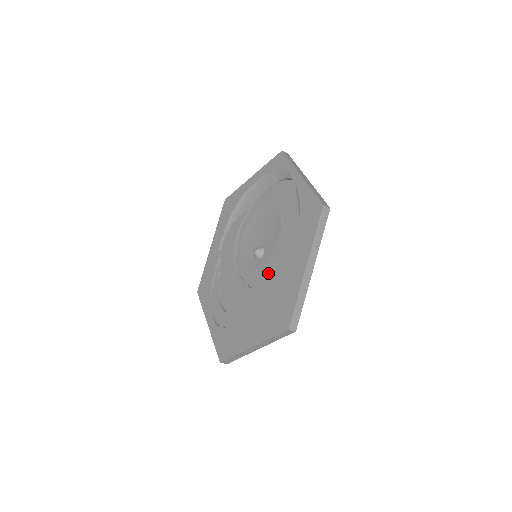
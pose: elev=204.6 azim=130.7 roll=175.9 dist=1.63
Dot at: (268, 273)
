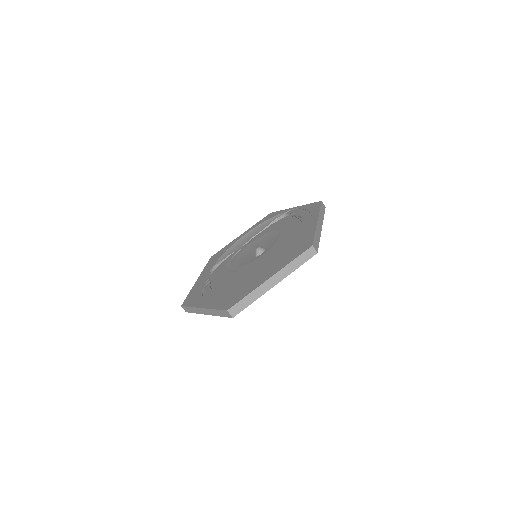
Dot at: (274, 251)
